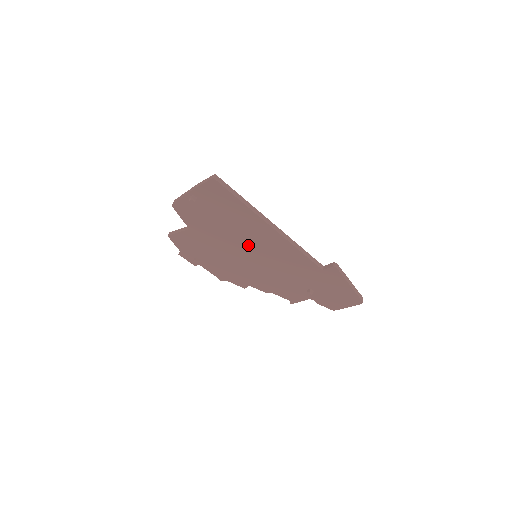
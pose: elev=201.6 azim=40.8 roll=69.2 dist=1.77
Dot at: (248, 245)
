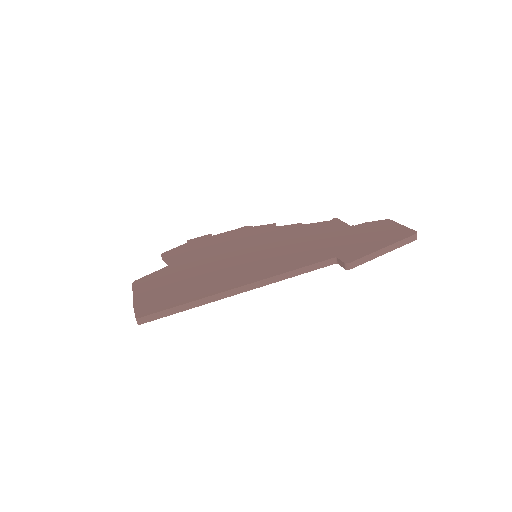
Dot at: occluded
